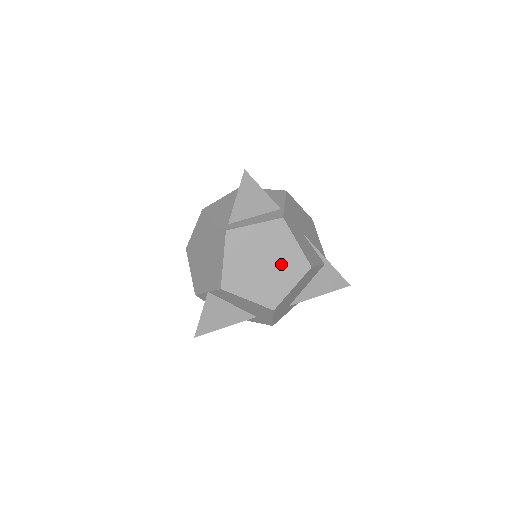
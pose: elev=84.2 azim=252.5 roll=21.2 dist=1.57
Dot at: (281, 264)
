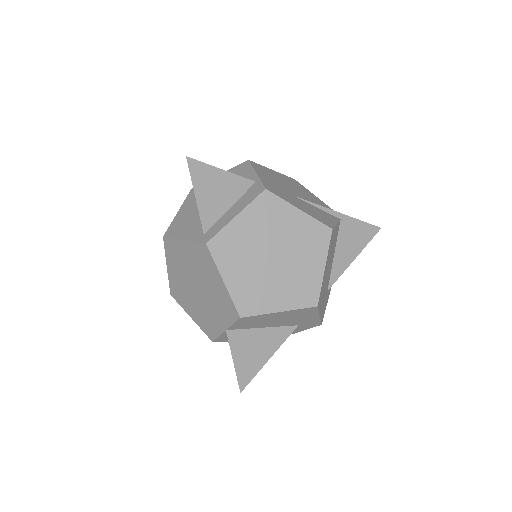
Dot at: (295, 246)
